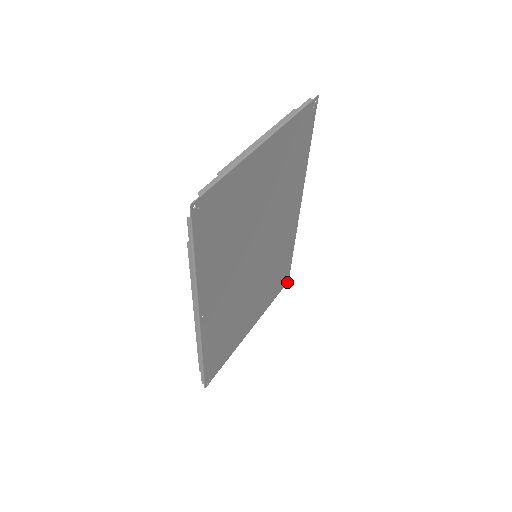
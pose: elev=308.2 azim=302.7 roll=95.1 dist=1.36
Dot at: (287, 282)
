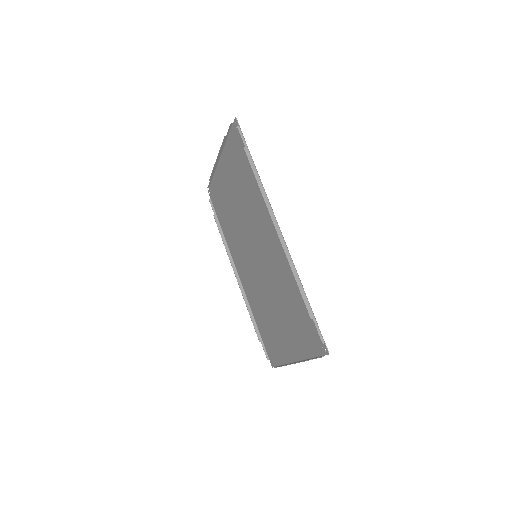
Dot at: occluded
